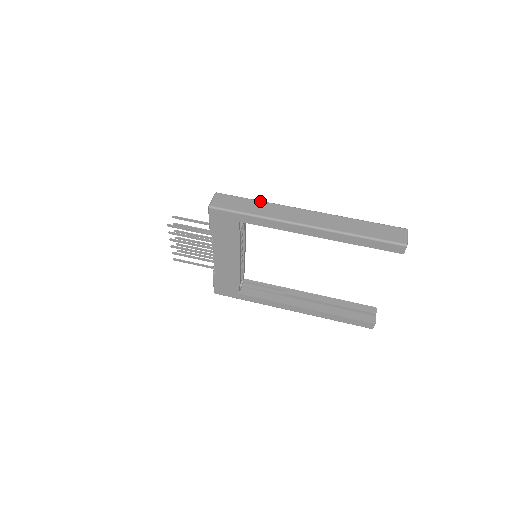
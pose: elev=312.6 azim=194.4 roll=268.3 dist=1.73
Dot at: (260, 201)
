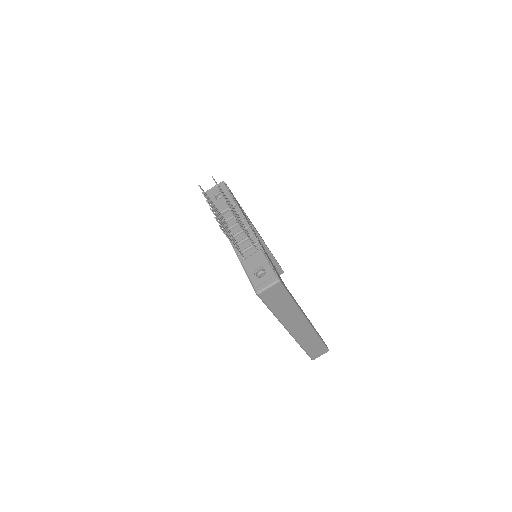
Dot at: (294, 304)
